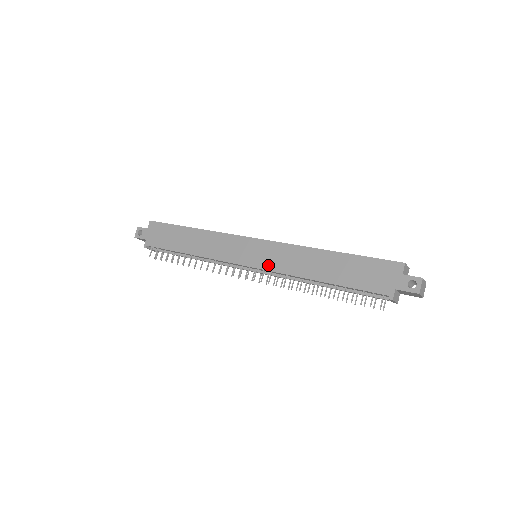
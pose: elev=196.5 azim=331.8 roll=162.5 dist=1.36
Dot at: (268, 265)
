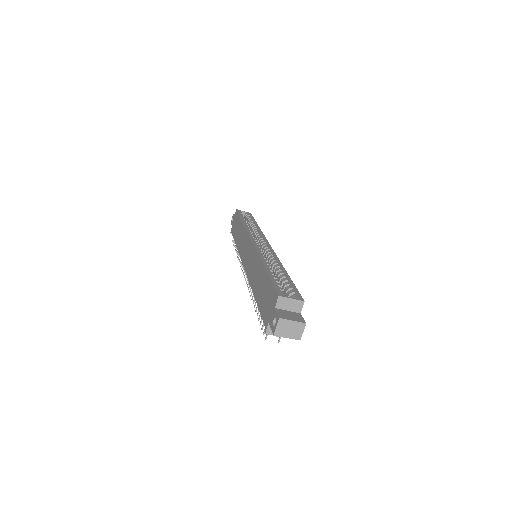
Dot at: (247, 268)
